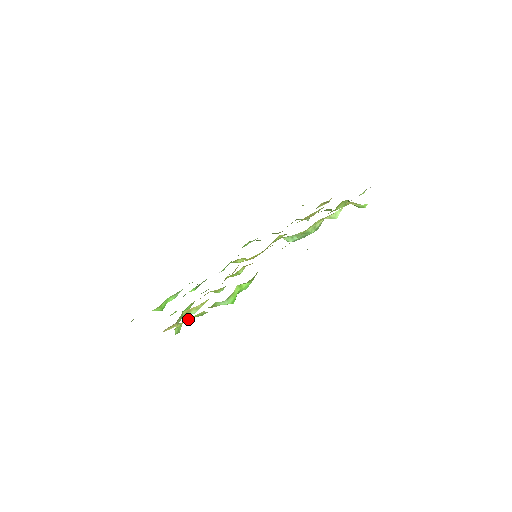
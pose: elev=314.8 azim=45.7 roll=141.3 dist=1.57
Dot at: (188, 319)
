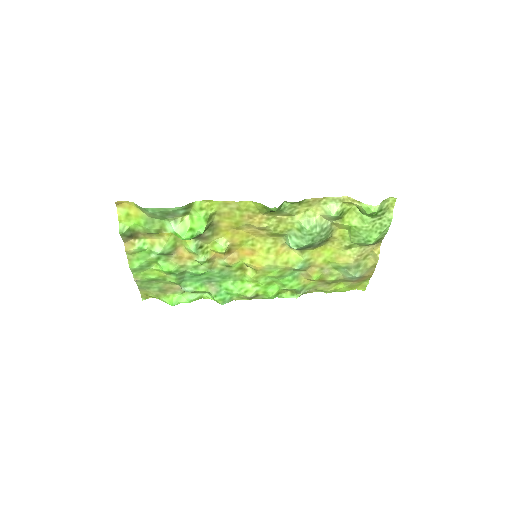
Dot at: (124, 203)
